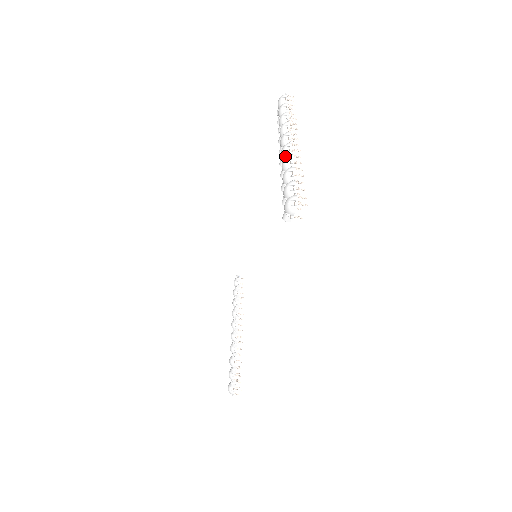
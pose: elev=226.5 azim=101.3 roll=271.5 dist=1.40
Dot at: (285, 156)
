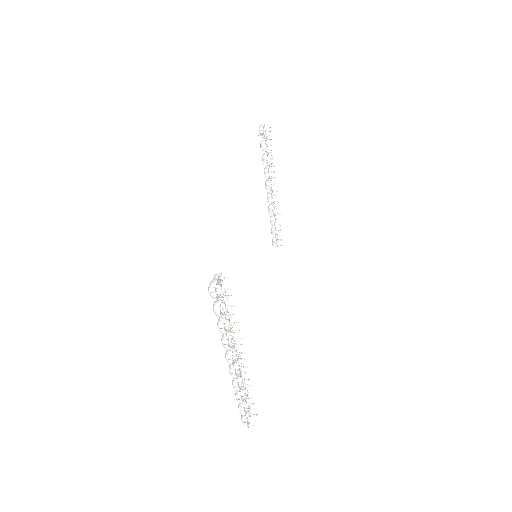
Dot at: occluded
